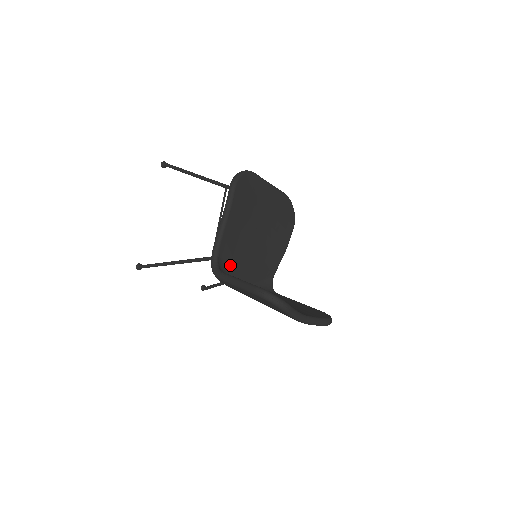
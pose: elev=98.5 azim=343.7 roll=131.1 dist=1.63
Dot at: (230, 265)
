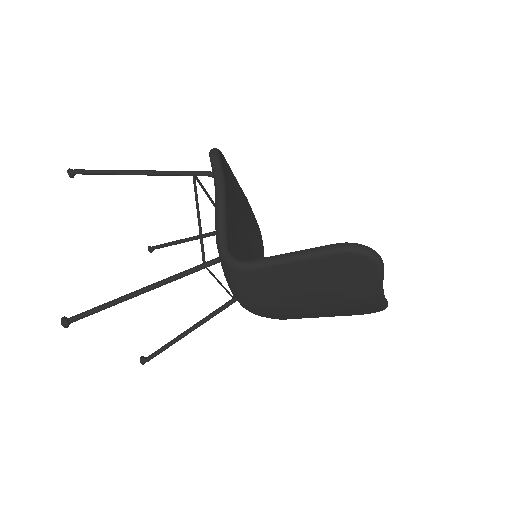
Dot at: occluded
